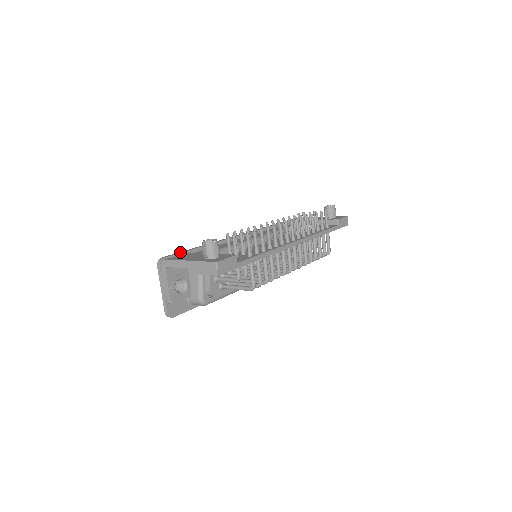
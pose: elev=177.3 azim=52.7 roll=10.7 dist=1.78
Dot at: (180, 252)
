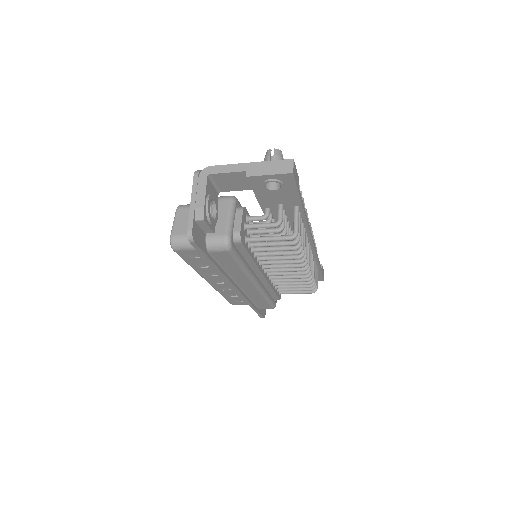
Dot at: occluded
